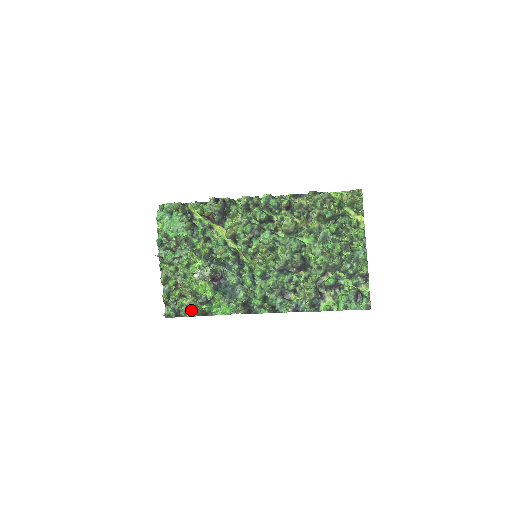
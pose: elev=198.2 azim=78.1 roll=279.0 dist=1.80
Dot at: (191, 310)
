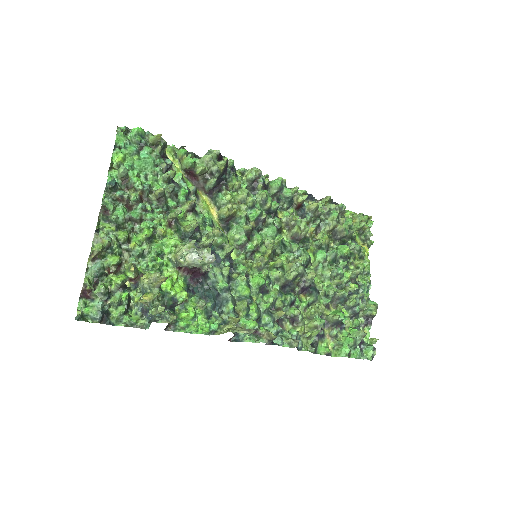
Dot at: (168, 313)
